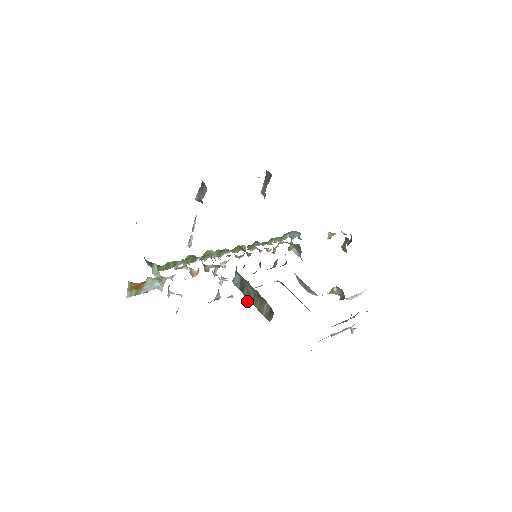
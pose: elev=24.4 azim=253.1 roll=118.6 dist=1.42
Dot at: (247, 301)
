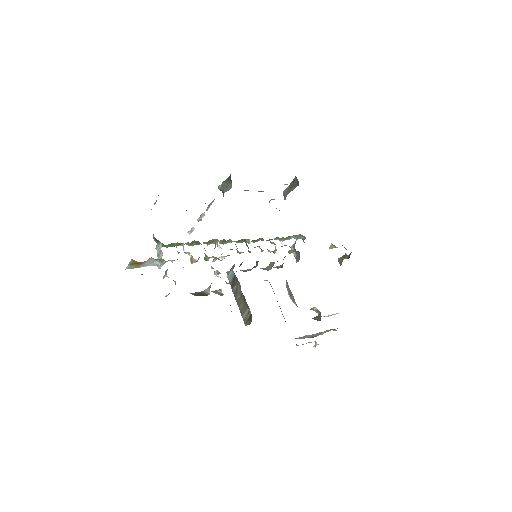
Dot at: occluded
